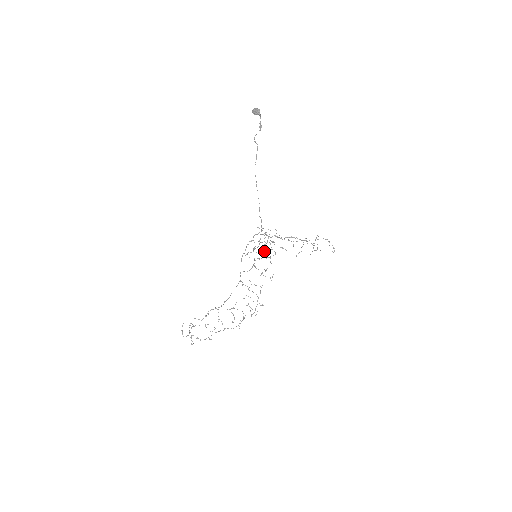
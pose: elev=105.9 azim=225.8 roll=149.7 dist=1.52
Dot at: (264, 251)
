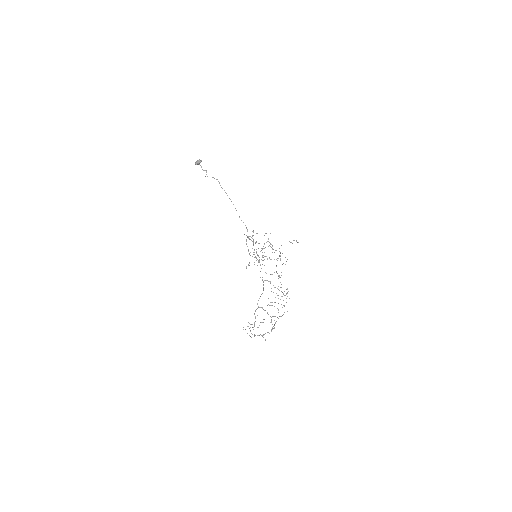
Dot at: occluded
